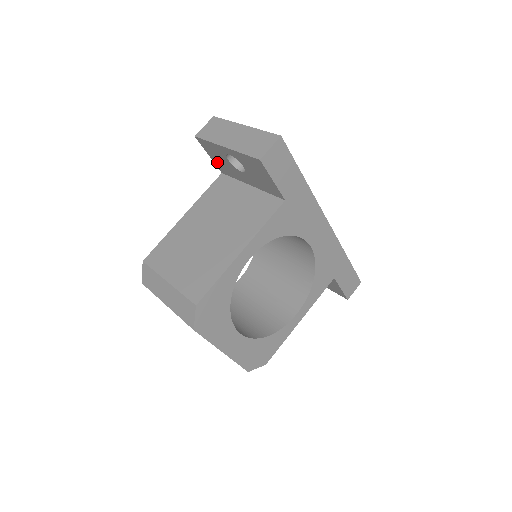
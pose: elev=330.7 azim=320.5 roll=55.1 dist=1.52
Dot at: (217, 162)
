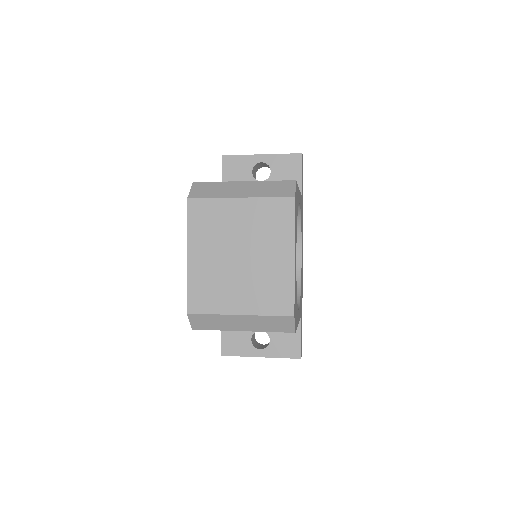
Dot at: occluded
